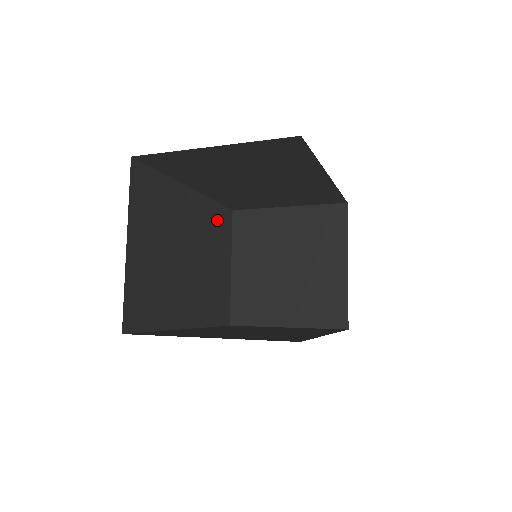
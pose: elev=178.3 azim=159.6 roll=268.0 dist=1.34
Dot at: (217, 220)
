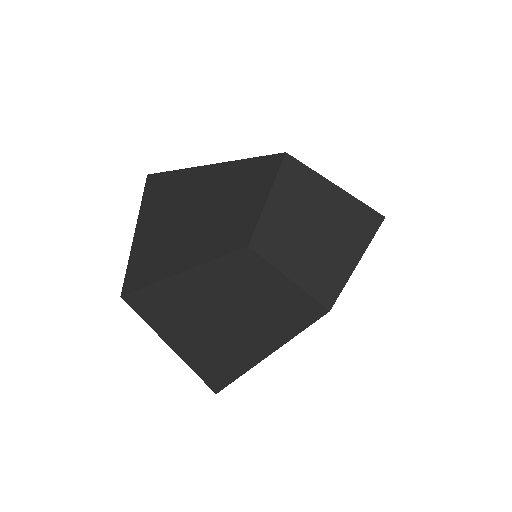
Dot at: (258, 172)
